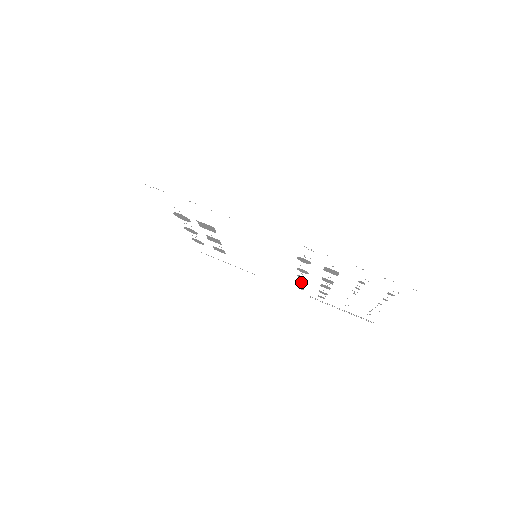
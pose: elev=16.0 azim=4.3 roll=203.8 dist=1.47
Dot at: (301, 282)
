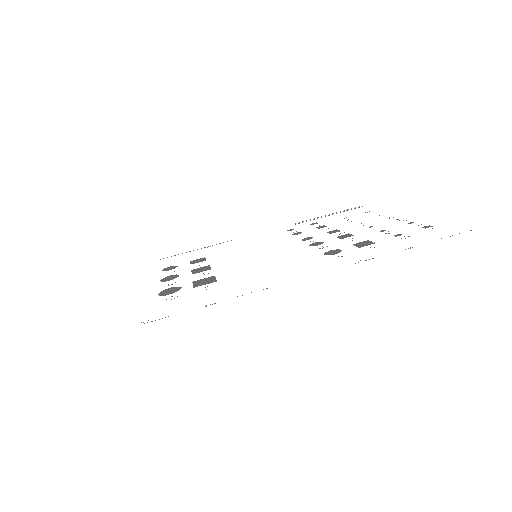
Dot at: occluded
